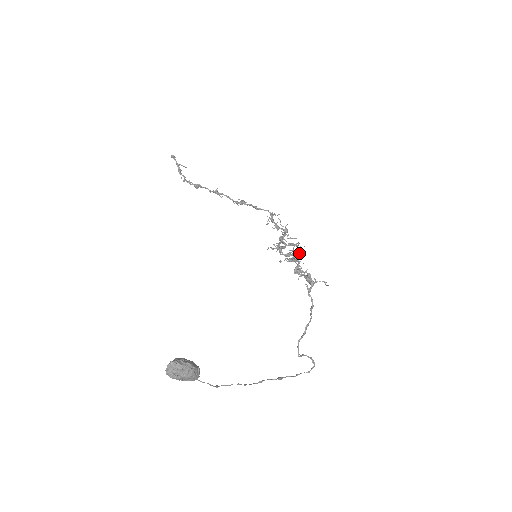
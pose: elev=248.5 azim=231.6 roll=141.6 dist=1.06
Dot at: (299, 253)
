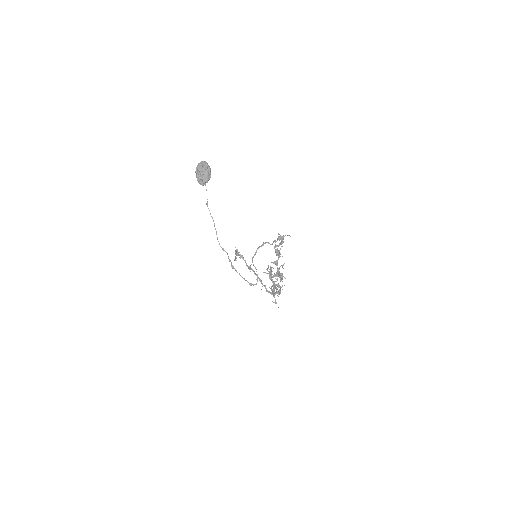
Dot at: (282, 274)
